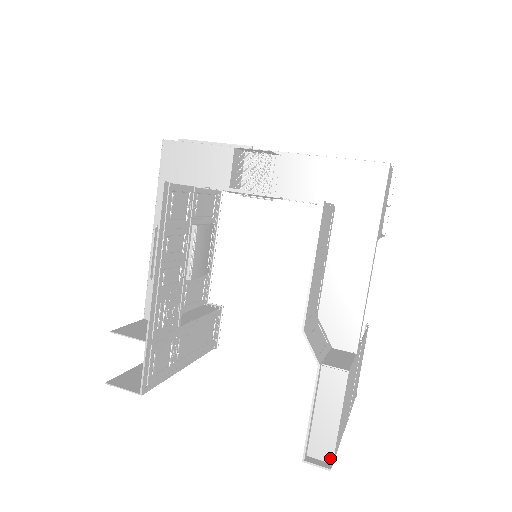
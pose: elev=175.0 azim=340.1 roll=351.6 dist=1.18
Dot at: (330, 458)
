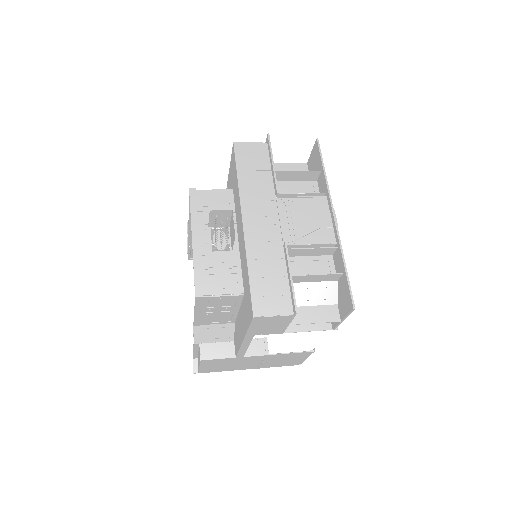
Dot at: (198, 370)
